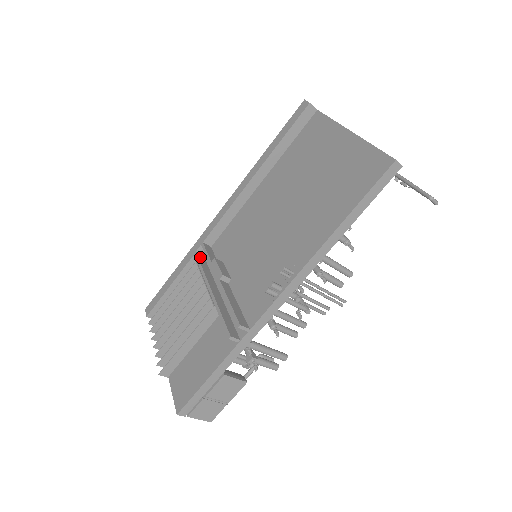
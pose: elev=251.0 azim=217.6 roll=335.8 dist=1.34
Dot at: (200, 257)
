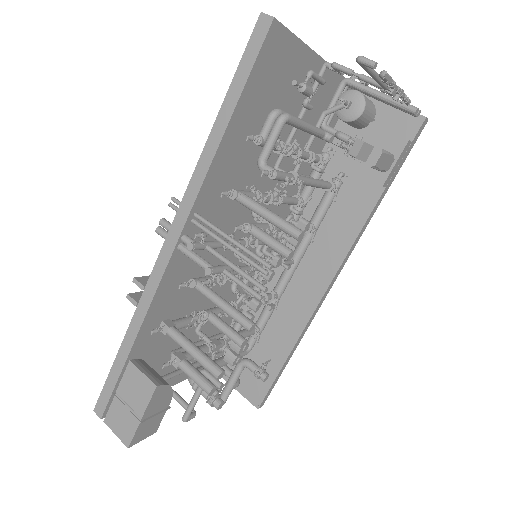
Dot at: occluded
